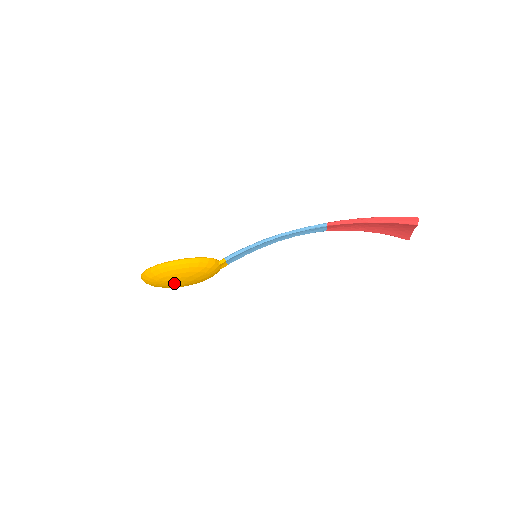
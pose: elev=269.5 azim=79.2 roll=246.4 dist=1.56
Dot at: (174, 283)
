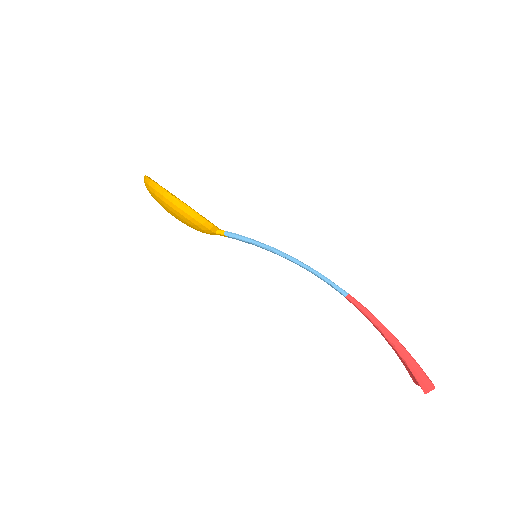
Dot at: (166, 210)
